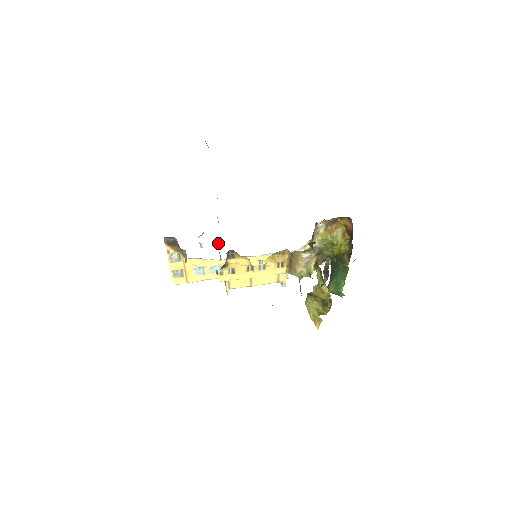
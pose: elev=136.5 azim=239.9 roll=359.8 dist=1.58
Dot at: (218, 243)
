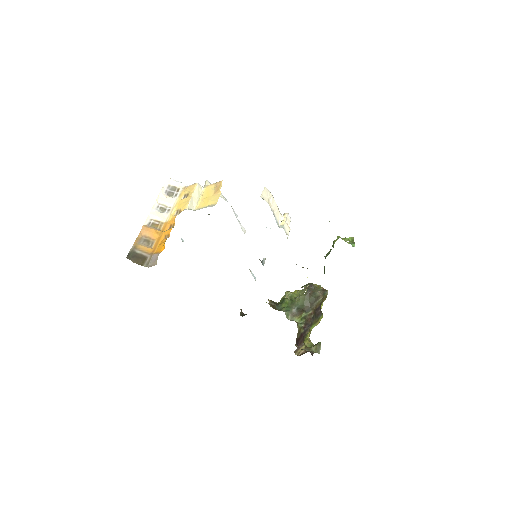
Dot at: occluded
